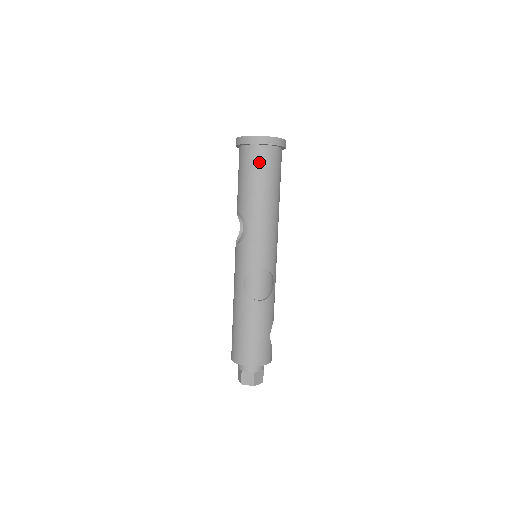
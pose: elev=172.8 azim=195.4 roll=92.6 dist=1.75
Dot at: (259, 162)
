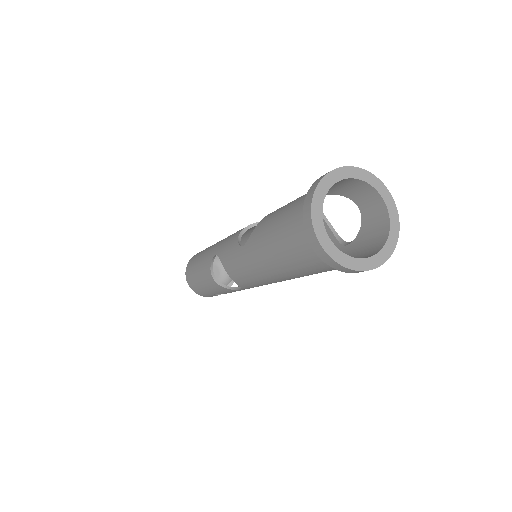
Dot at: (296, 240)
